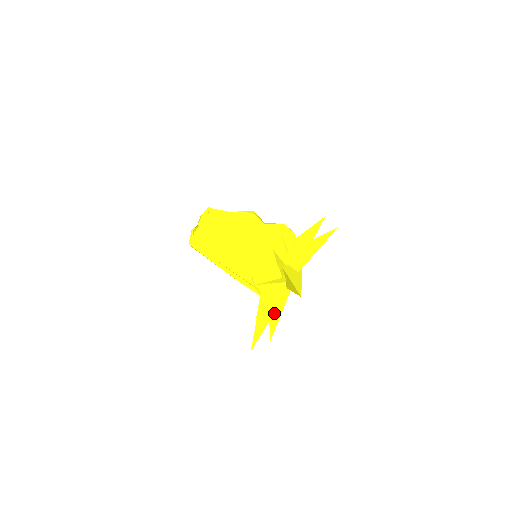
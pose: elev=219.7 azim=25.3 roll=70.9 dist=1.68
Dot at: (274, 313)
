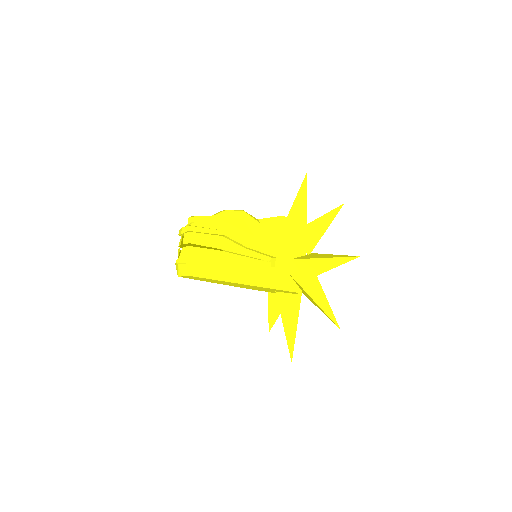
Dot at: (330, 256)
